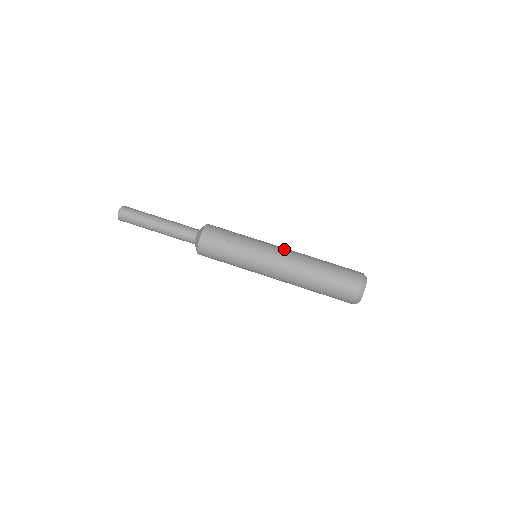
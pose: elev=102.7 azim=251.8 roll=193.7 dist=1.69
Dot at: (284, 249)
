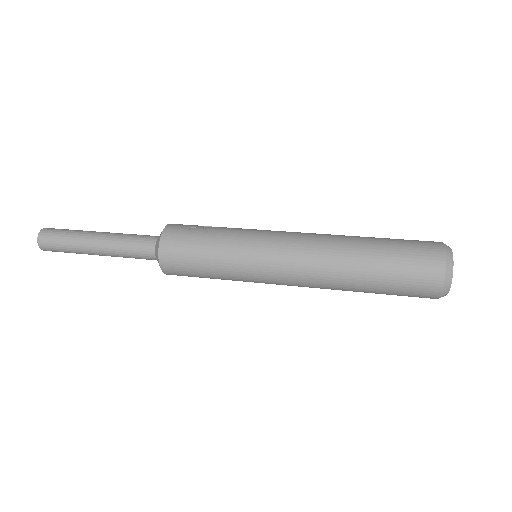
Dot at: (299, 232)
